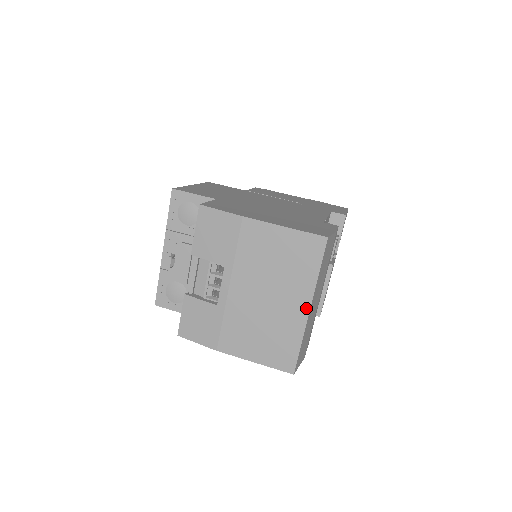
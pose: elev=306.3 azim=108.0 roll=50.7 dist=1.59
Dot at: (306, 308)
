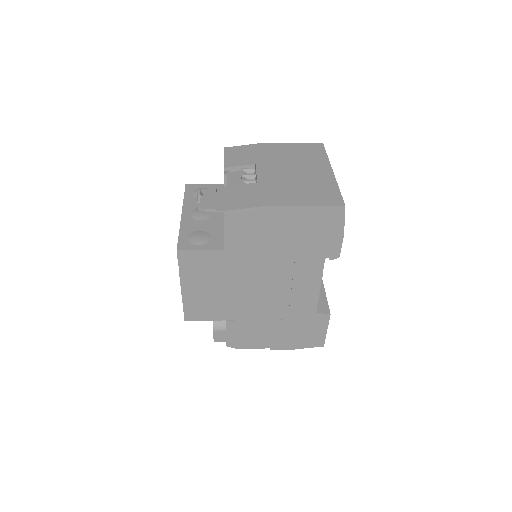
Dot at: (330, 171)
